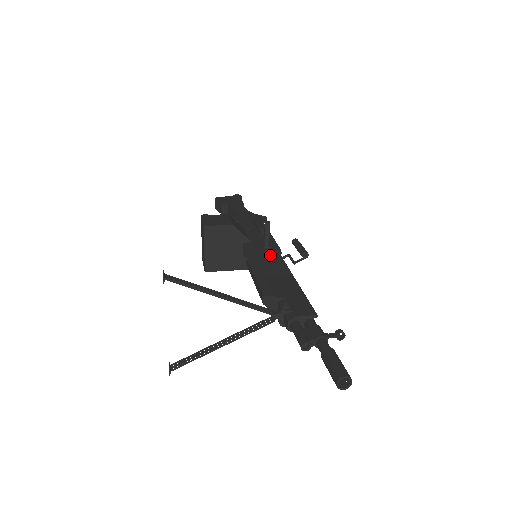
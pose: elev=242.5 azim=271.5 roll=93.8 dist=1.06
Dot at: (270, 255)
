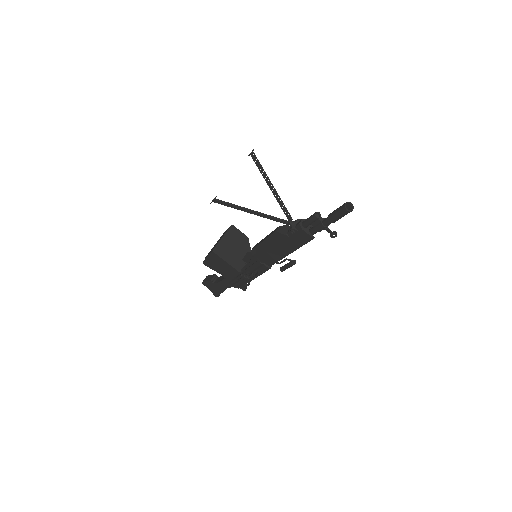
Dot at: occluded
